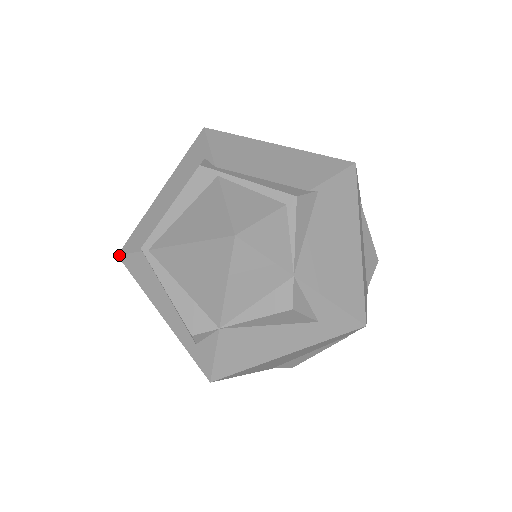
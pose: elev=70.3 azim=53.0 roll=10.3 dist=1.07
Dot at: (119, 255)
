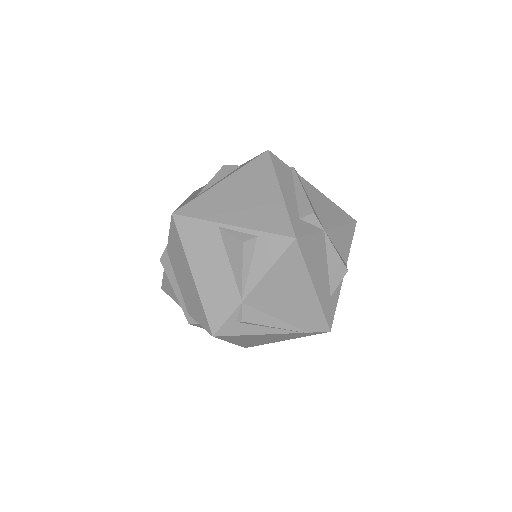
Dot at: (270, 151)
